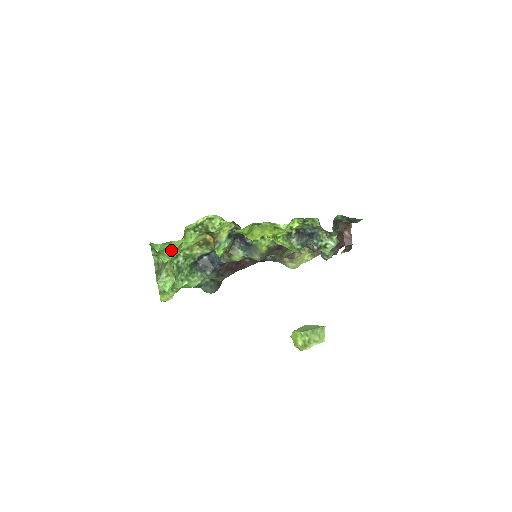
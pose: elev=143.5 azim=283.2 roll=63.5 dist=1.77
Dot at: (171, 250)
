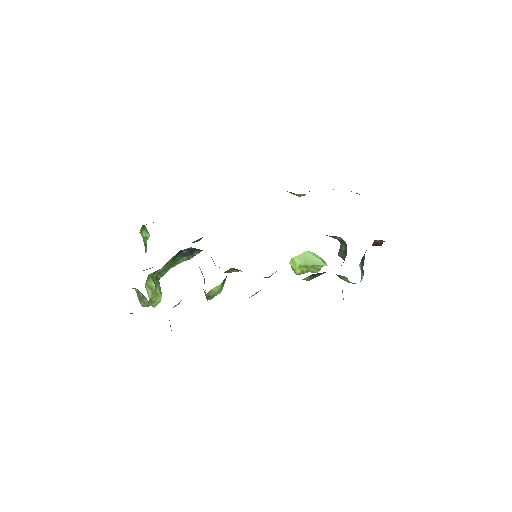
Dot at: occluded
